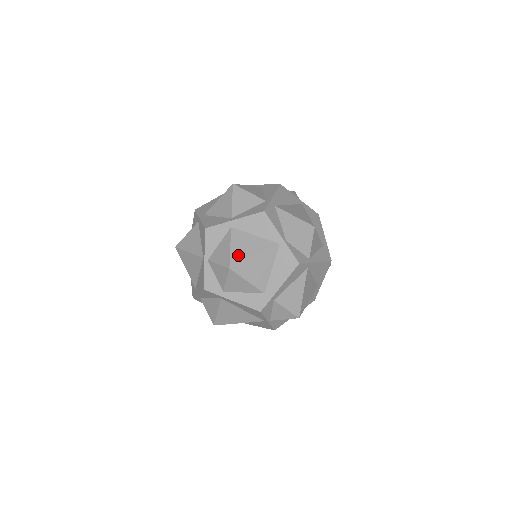
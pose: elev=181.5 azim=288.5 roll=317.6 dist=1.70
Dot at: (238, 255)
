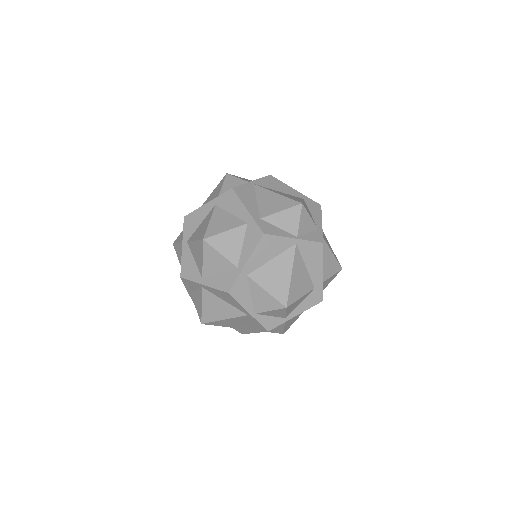
Dot at: (209, 315)
